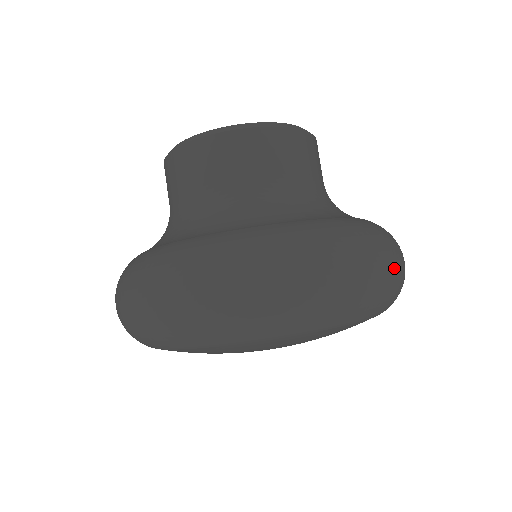
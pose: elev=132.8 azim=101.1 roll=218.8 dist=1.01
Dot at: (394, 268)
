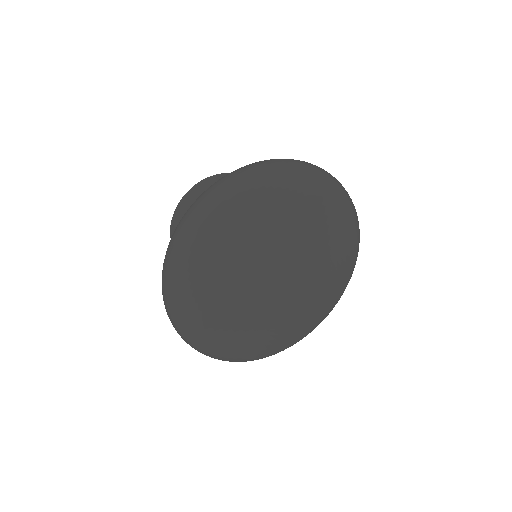
Dot at: (320, 168)
